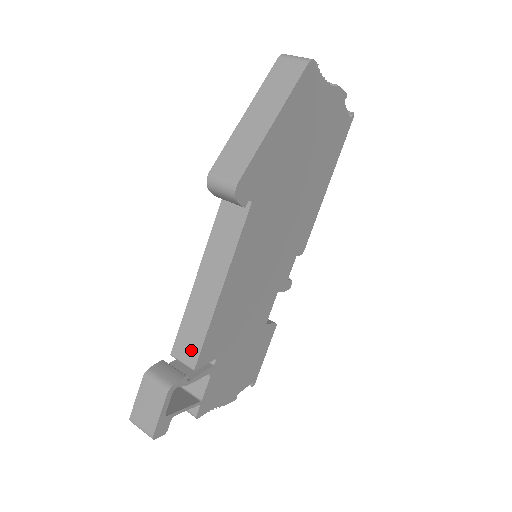
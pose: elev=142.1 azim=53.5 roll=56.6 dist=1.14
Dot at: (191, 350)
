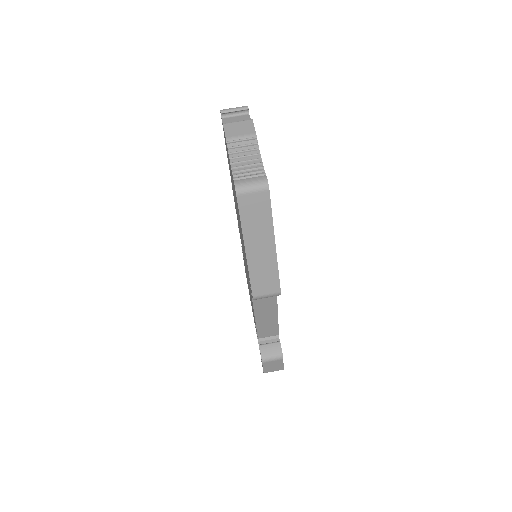
Dot at: (272, 332)
